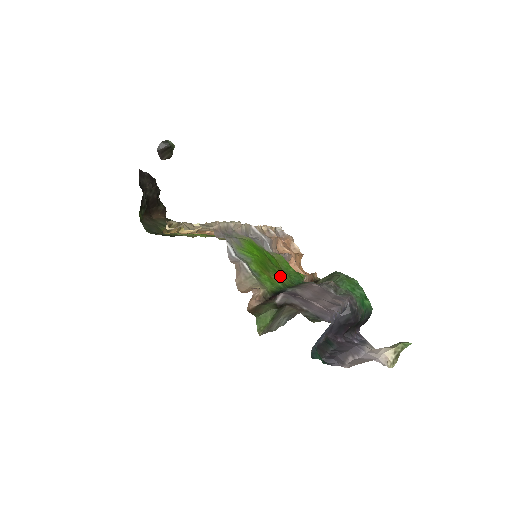
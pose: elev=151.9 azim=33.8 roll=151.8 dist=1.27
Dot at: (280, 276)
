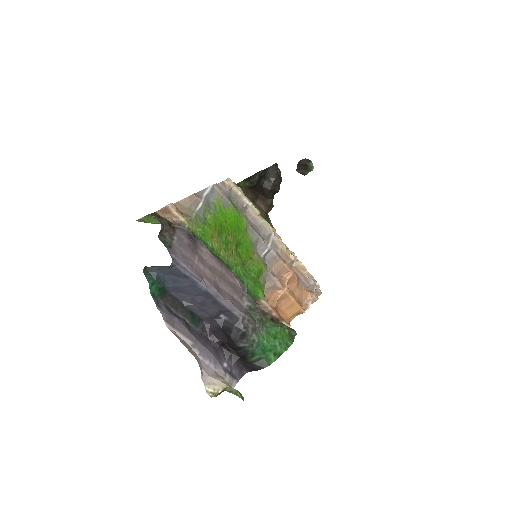
Dot at: (224, 249)
